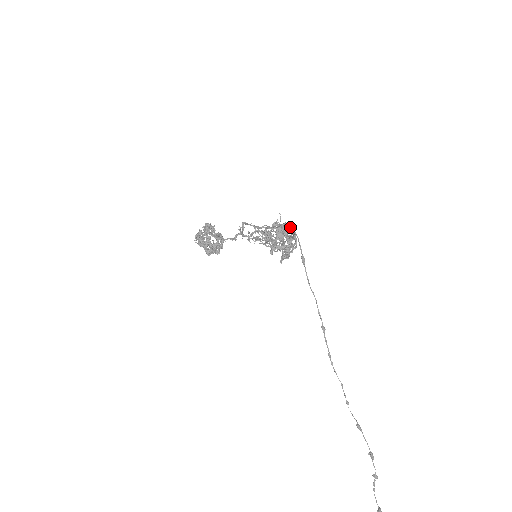
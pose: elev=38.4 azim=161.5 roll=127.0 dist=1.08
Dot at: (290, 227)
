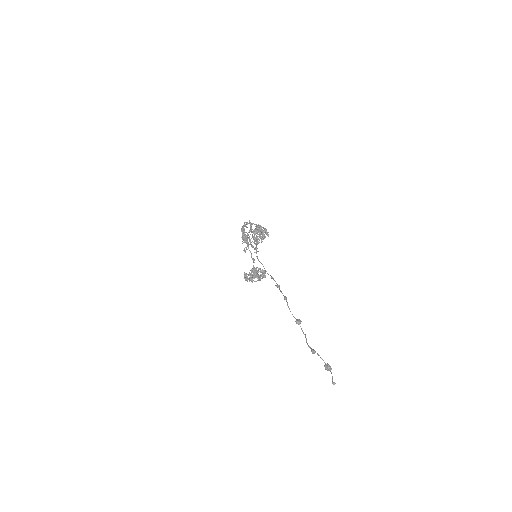
Dot at: (247, 222)
